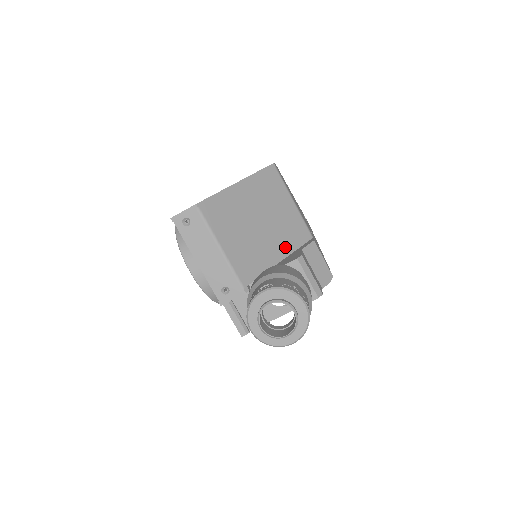
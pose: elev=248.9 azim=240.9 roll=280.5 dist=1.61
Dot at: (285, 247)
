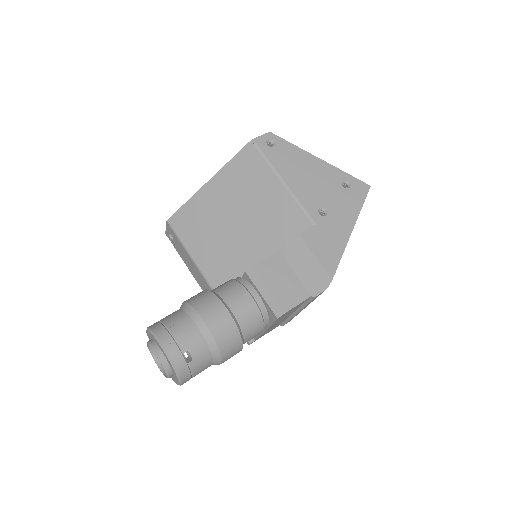
Dot at: (271, 246)
